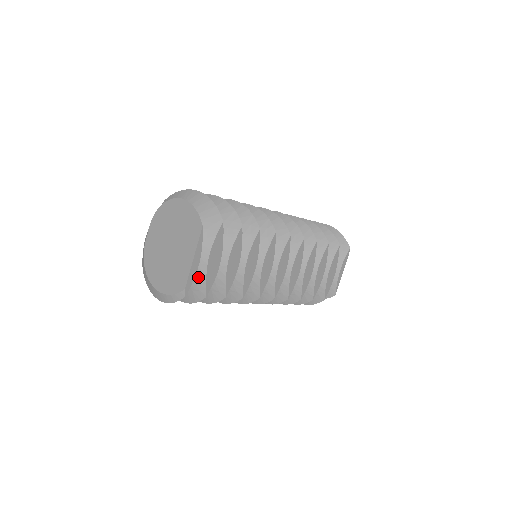
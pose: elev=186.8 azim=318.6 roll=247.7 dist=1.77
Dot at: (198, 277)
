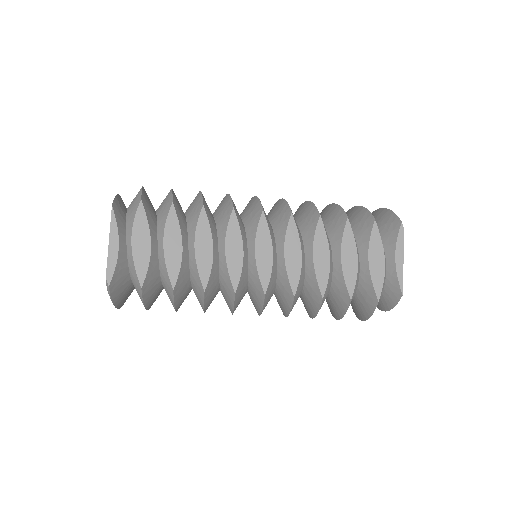
Dot at: (131, 268)
